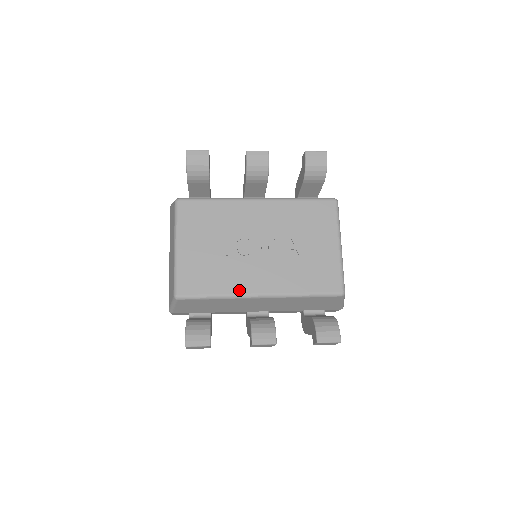
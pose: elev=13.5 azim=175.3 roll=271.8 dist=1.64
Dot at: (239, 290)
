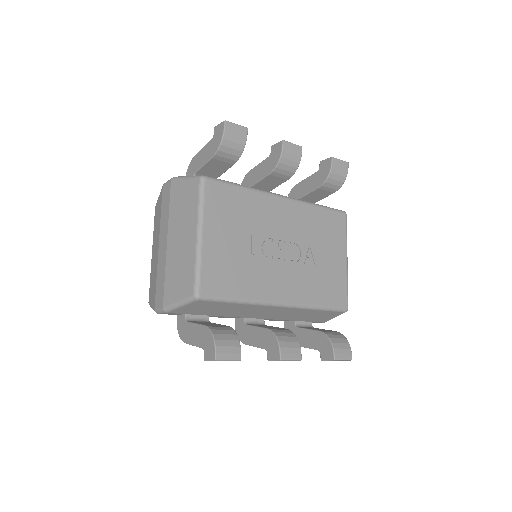
Dot at: (262, 296)
